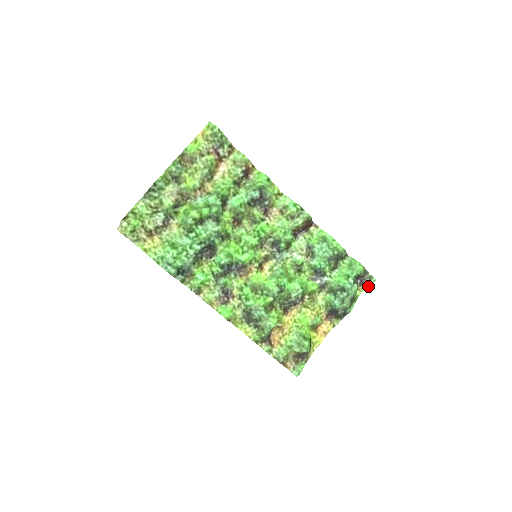
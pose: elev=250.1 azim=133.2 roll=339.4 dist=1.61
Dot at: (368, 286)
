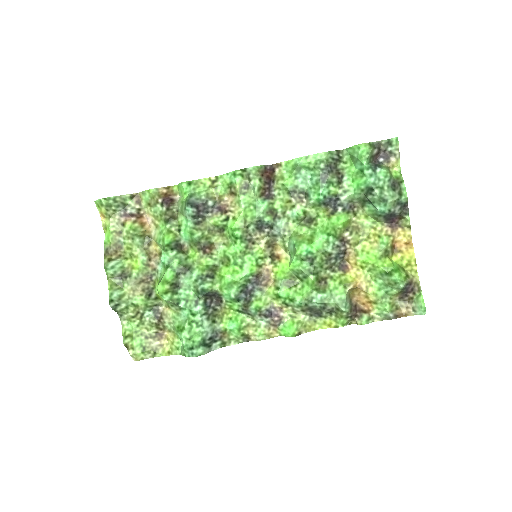
Dot at: (397, 152)
